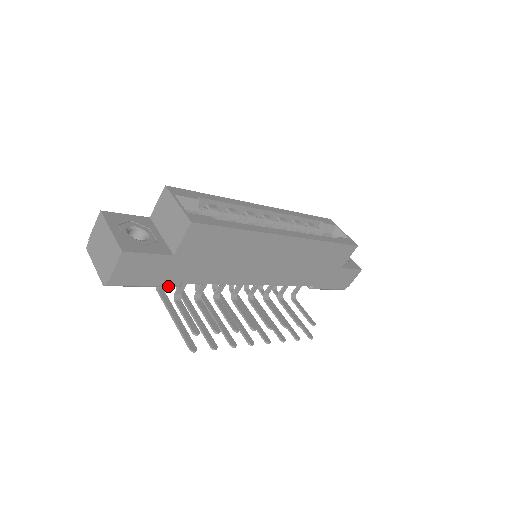
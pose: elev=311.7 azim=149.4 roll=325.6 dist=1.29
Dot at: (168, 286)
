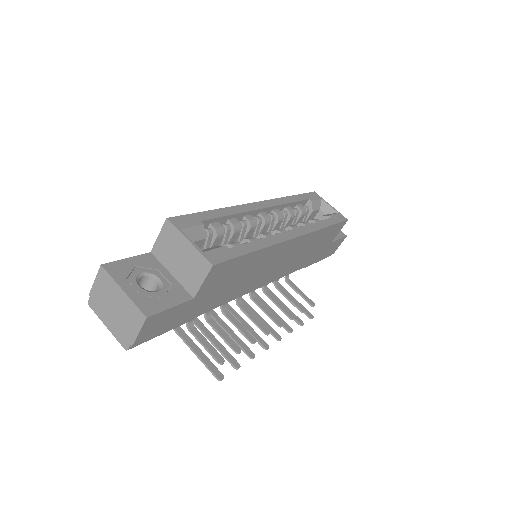
Dot at: occluded
